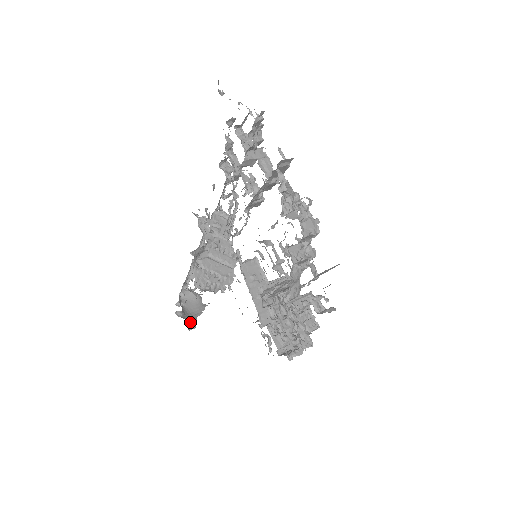
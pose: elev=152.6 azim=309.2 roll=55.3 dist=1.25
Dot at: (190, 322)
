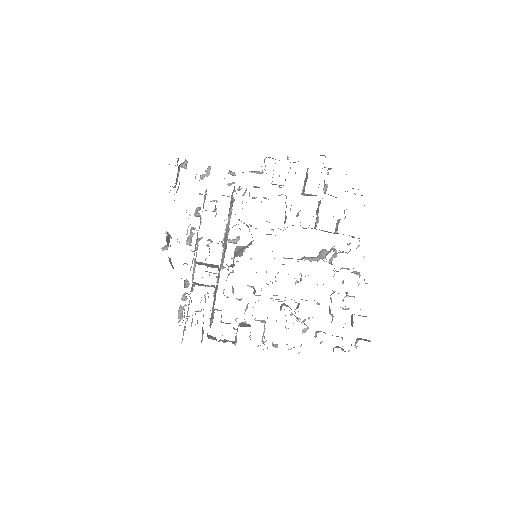
Dot at: occluded
